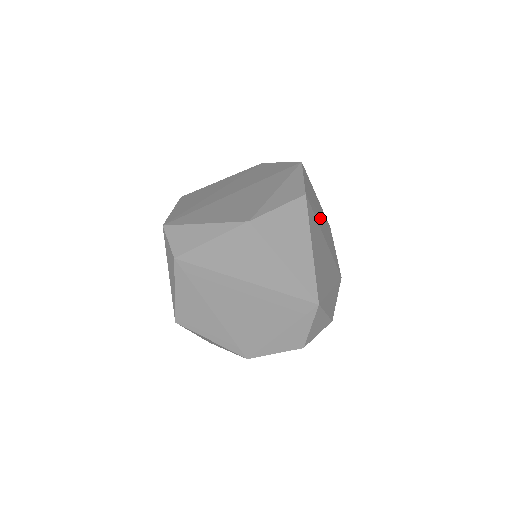
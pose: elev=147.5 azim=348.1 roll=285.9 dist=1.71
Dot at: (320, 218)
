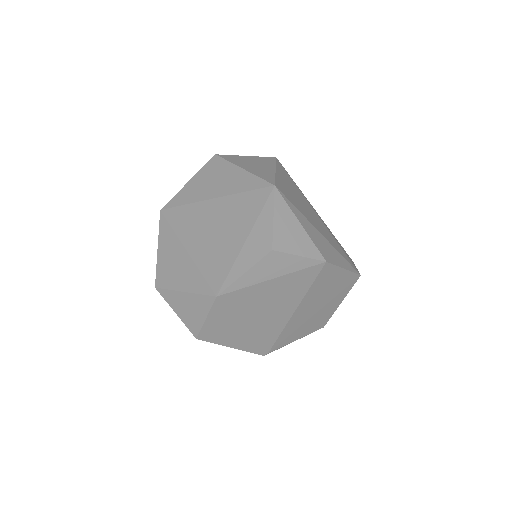
Dot at: occluded
